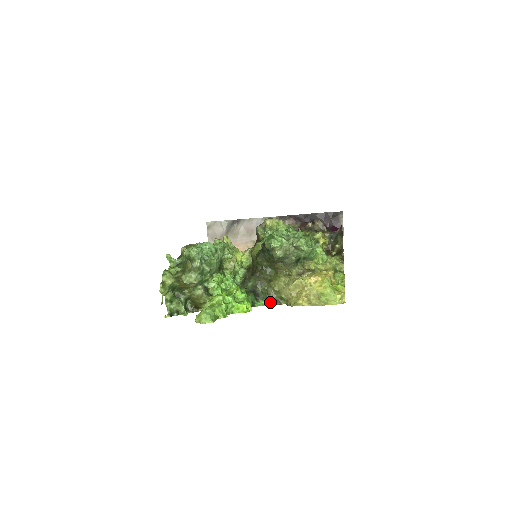
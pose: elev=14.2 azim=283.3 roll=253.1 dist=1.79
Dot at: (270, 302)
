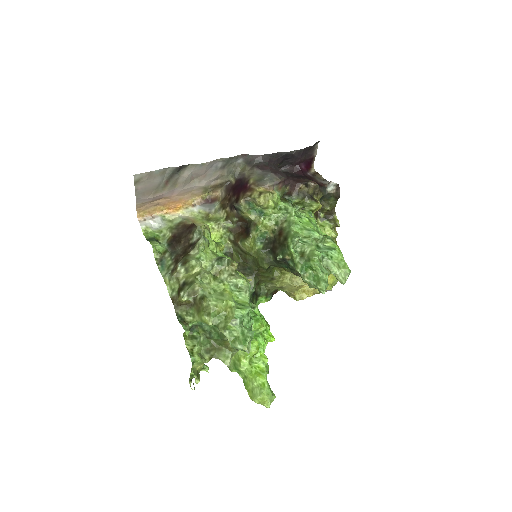
Dot at: (270, 297)
